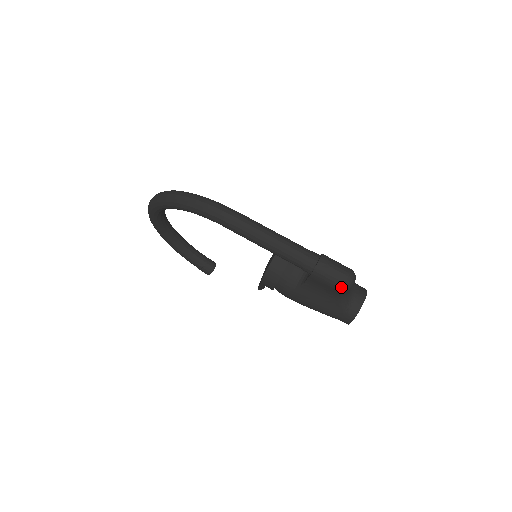
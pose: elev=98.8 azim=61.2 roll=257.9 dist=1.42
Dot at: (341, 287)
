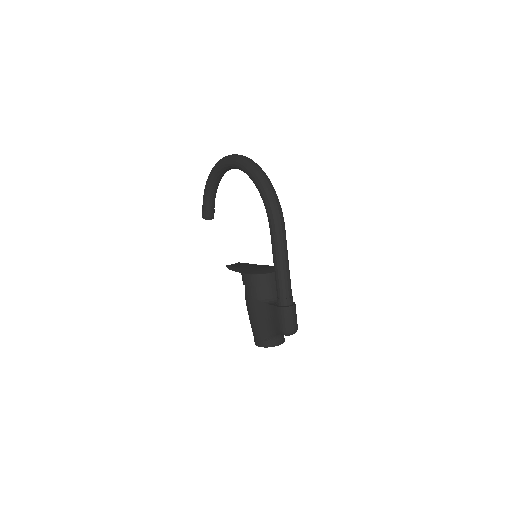
Dot at: (285, 330)
